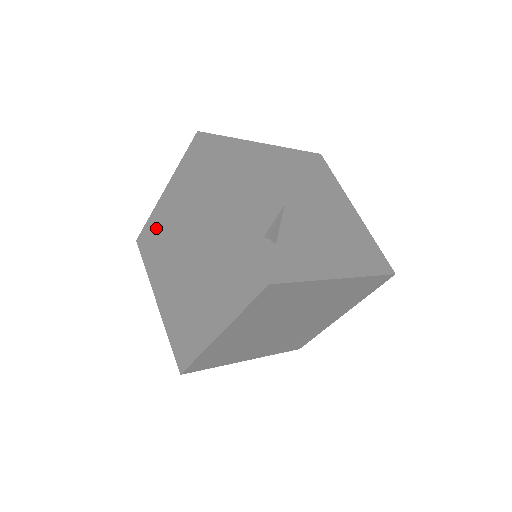
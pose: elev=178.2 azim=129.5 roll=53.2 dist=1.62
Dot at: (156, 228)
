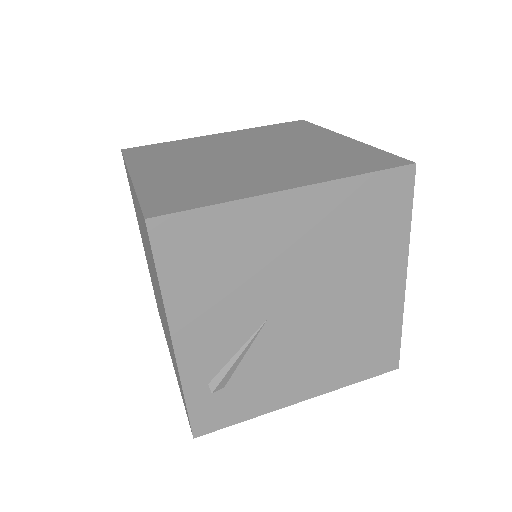
Dot at: occluded
